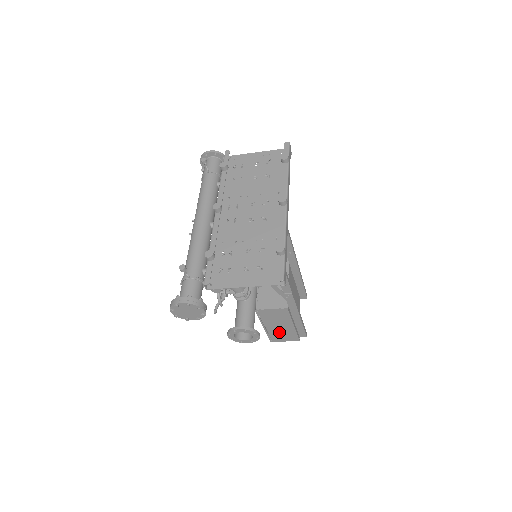
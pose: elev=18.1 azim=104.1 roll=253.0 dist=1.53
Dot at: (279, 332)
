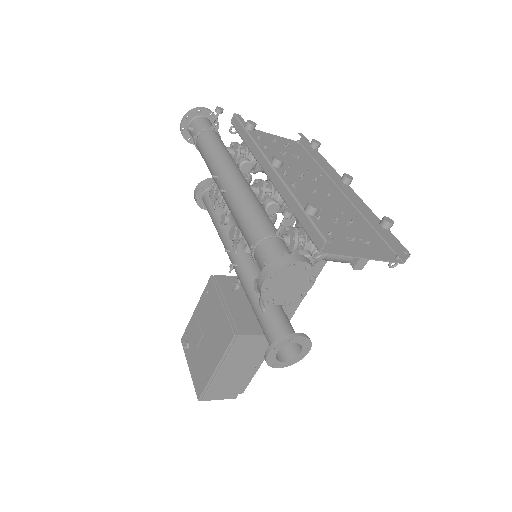
Dot at: (226, 381)
